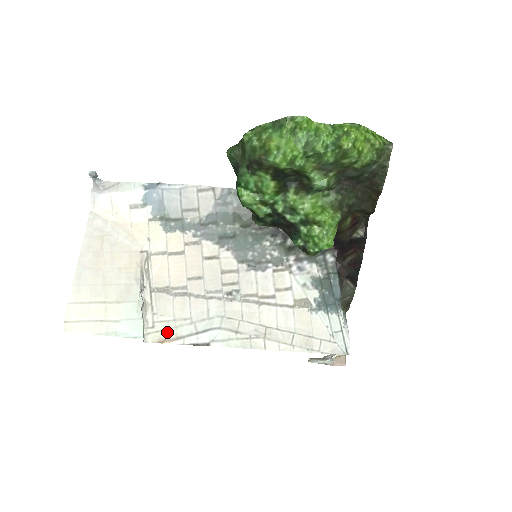
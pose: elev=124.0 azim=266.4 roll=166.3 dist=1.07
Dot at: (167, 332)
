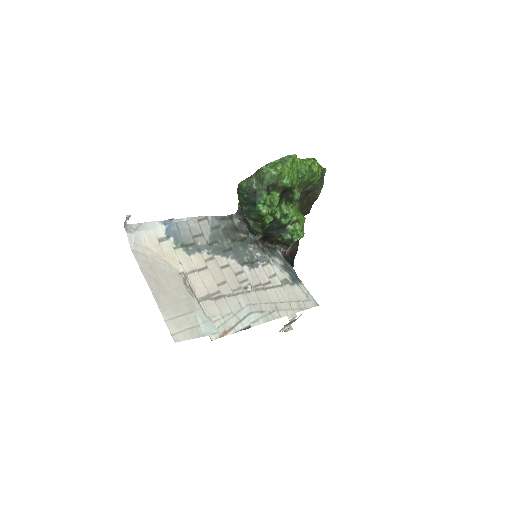
Dot at: (222, 327)
